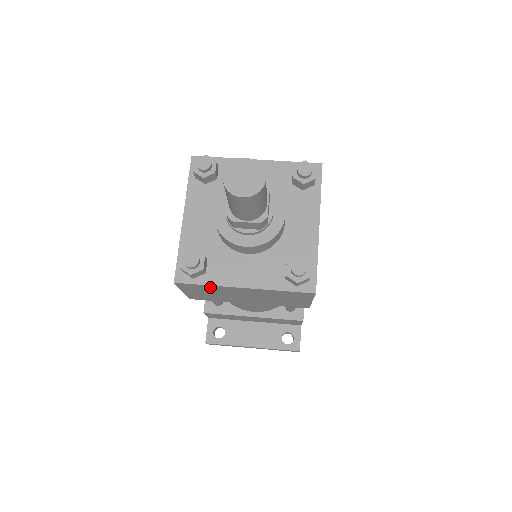
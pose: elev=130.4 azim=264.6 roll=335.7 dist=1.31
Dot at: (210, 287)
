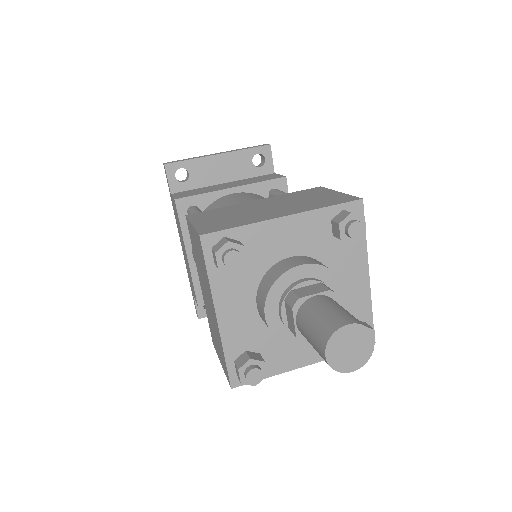
Dot at: occluded
